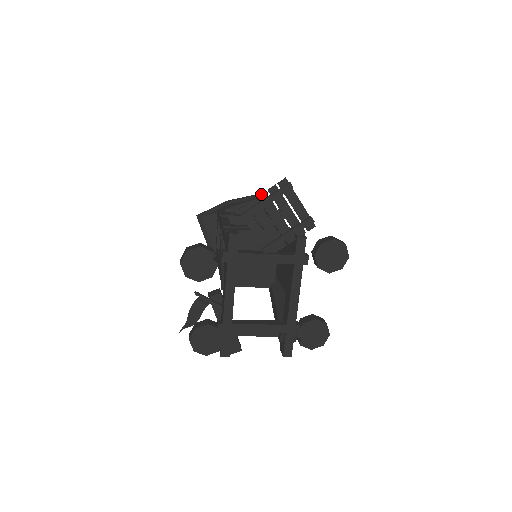
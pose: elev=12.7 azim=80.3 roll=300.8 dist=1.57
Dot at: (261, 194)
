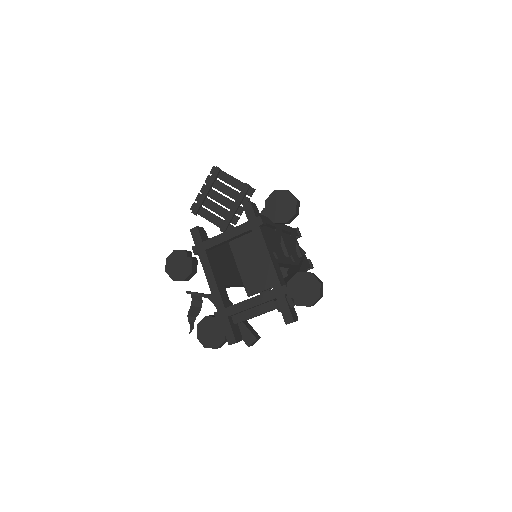
Dot at: (201, 188)
